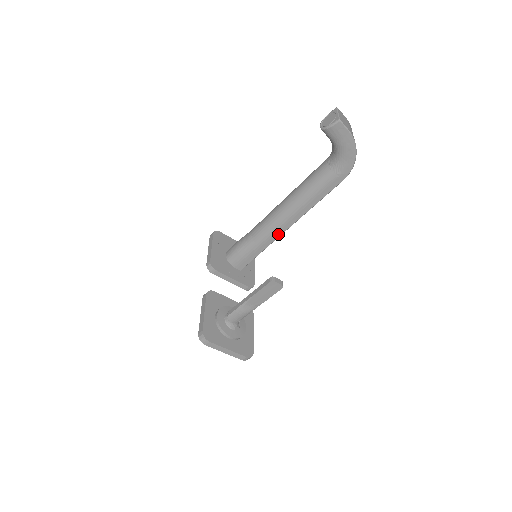
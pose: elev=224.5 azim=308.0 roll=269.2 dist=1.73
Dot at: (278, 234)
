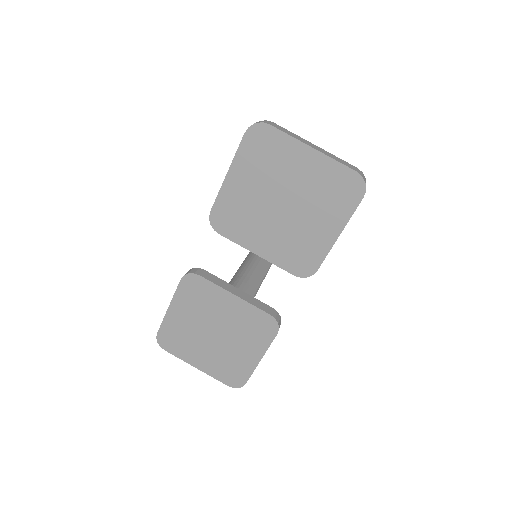
Dot at: (266, 264)
